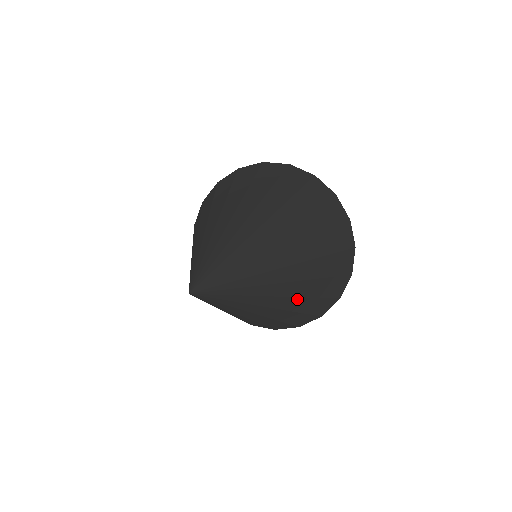
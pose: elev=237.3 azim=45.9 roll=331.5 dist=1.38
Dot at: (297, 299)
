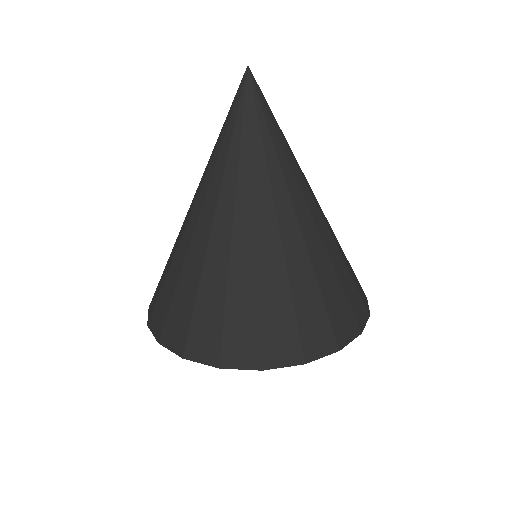
Dot at: (280, 256)
